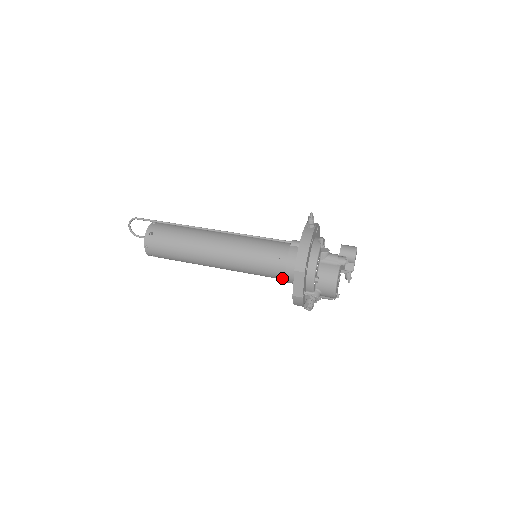
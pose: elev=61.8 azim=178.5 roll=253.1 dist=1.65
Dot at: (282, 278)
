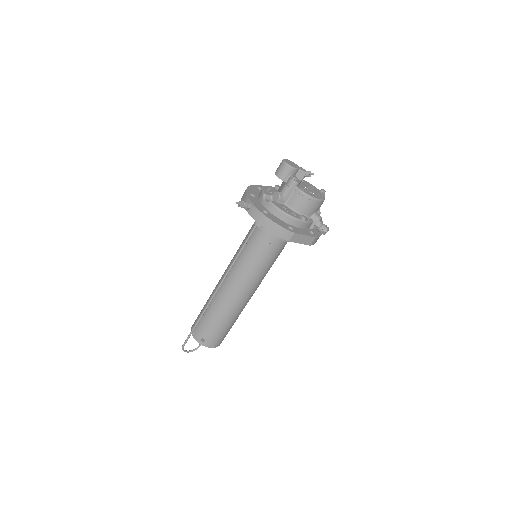
Dot at: occluded
